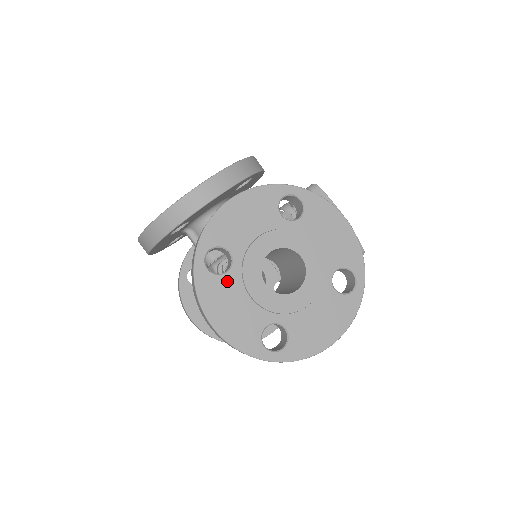
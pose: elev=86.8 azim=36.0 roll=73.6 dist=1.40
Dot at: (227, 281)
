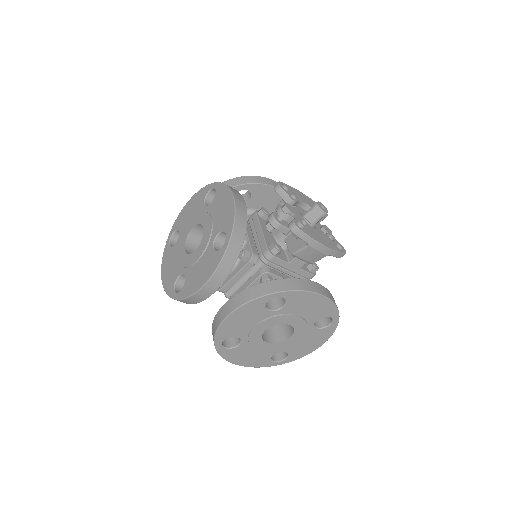
Dot at: (240, 348)
